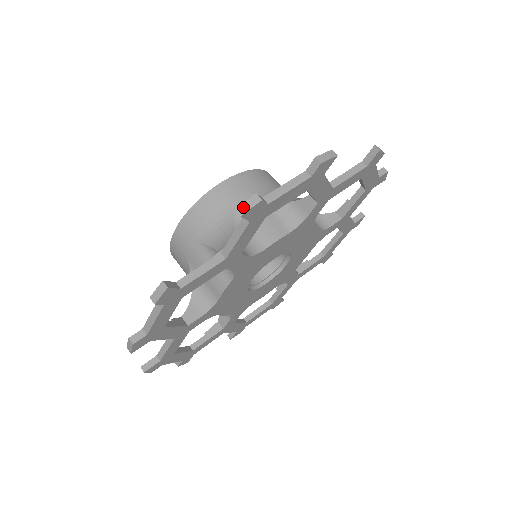
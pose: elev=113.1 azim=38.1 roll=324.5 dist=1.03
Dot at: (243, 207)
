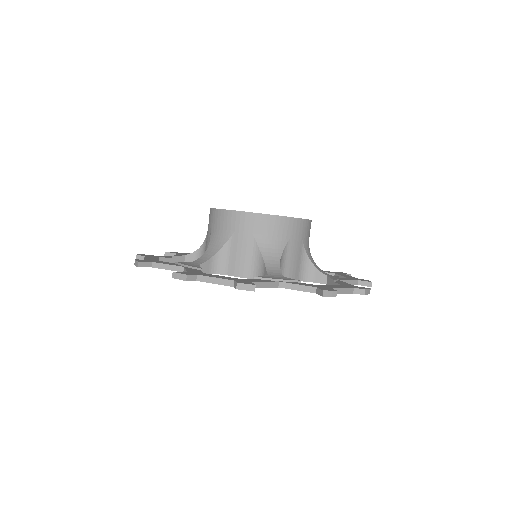
Dot at: (176, 275)
